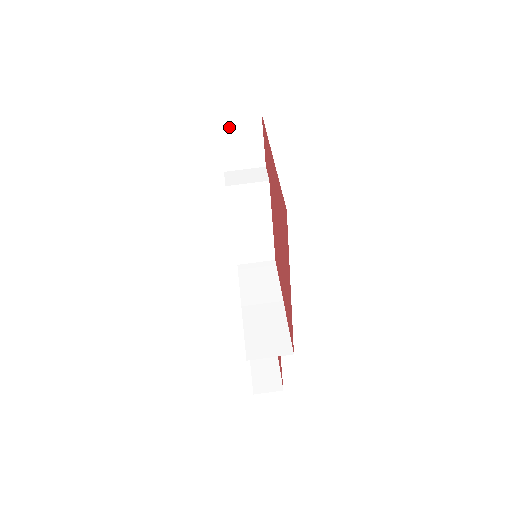
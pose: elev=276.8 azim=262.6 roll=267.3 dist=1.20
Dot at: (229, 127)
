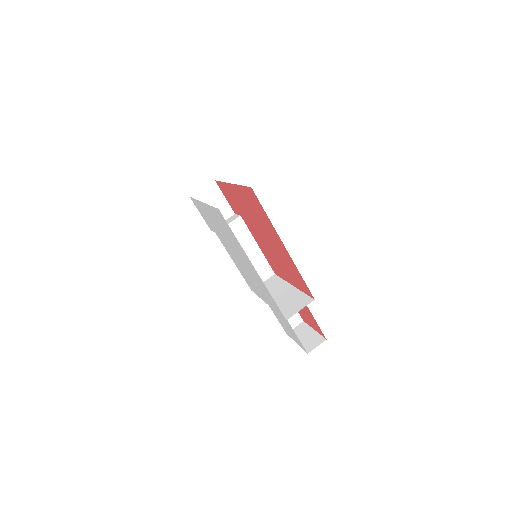
Dot at: (200, 198)
